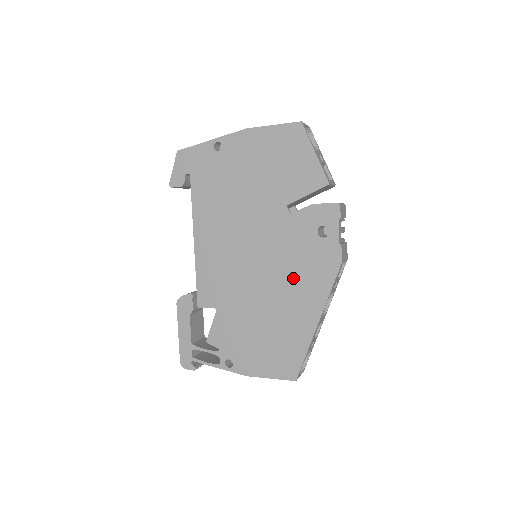
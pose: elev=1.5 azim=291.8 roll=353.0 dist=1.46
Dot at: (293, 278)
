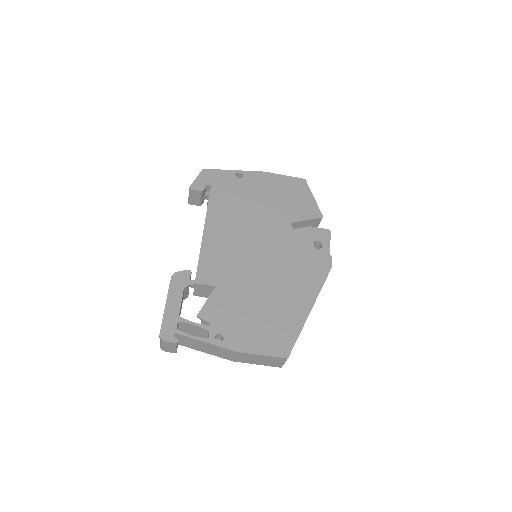
Dot at: (292, 272)
